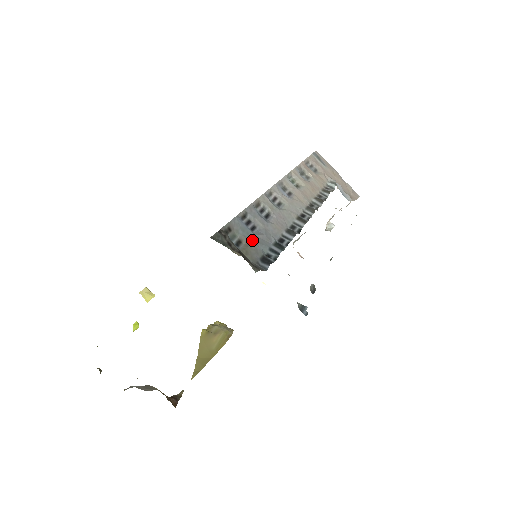
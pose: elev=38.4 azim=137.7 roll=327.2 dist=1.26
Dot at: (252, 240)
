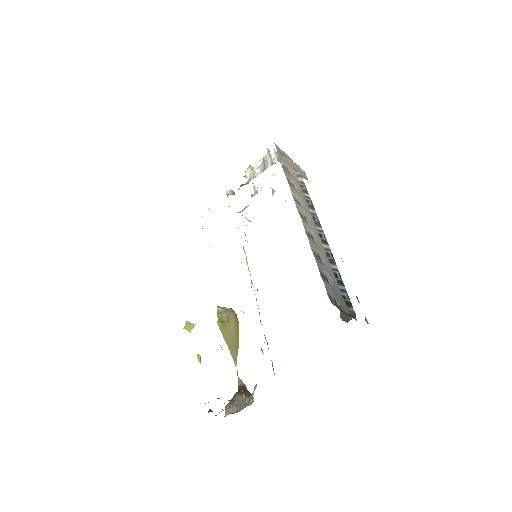
Dot at: (336, 293)
